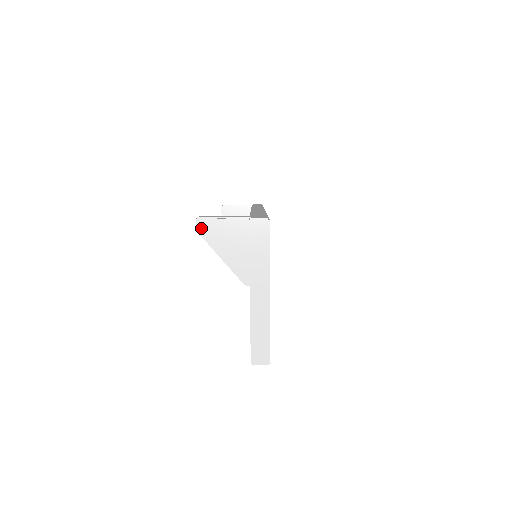
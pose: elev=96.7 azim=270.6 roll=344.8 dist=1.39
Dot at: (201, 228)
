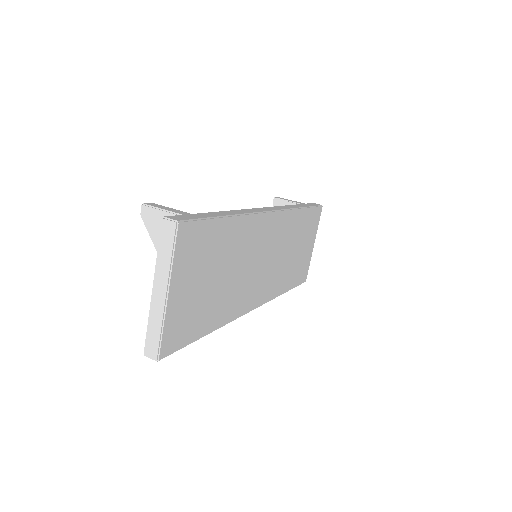
Dot at: (144, 214)
